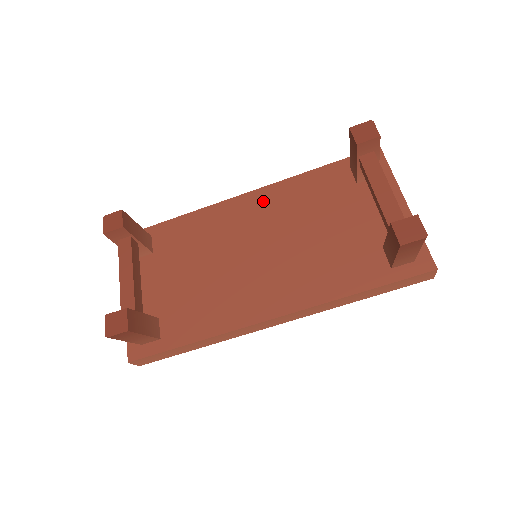
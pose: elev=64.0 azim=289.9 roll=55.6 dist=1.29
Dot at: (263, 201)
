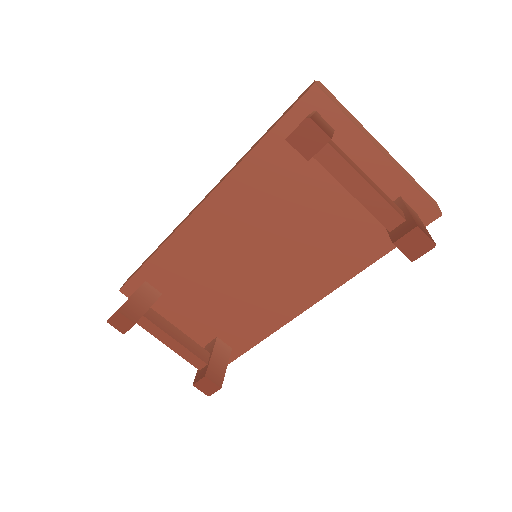
Dot at: (224, 209)
